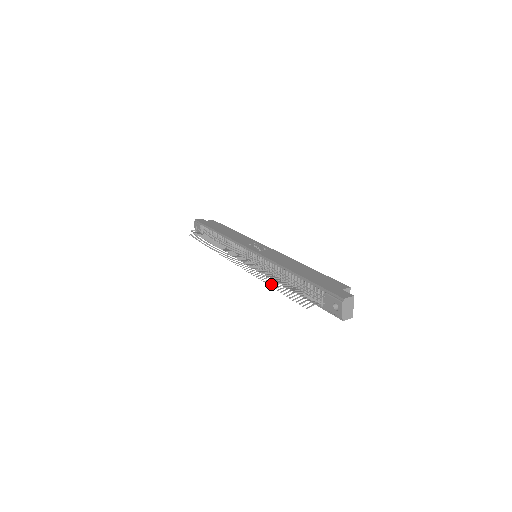
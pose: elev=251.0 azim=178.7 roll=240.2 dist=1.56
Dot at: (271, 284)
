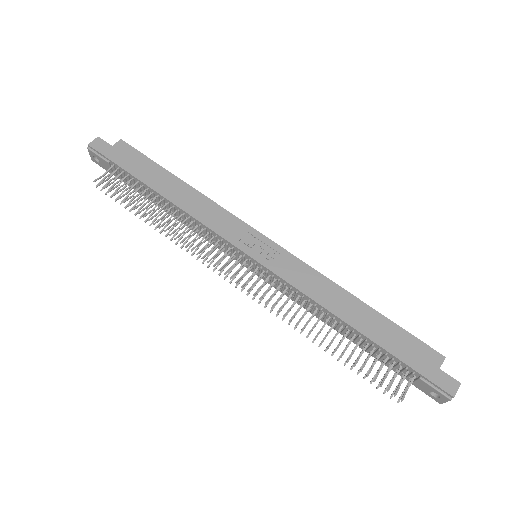
Dot at: (321, 344)
